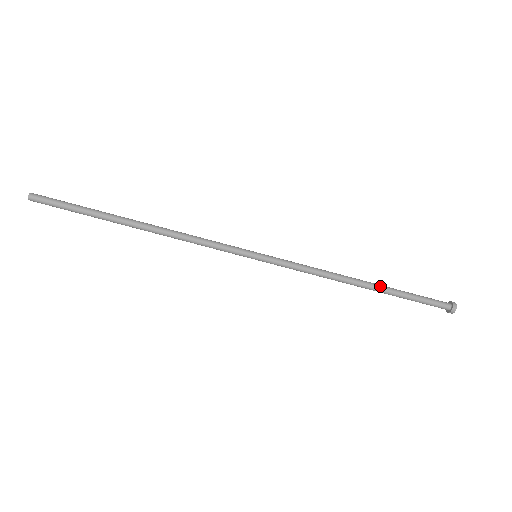
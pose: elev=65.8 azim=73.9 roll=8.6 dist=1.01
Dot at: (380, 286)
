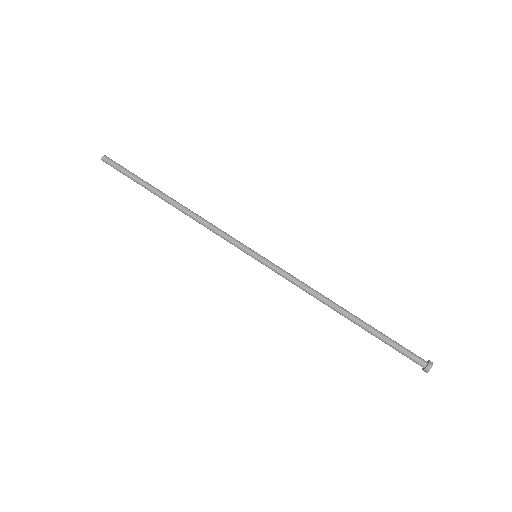
Dot at: (360, 320)
